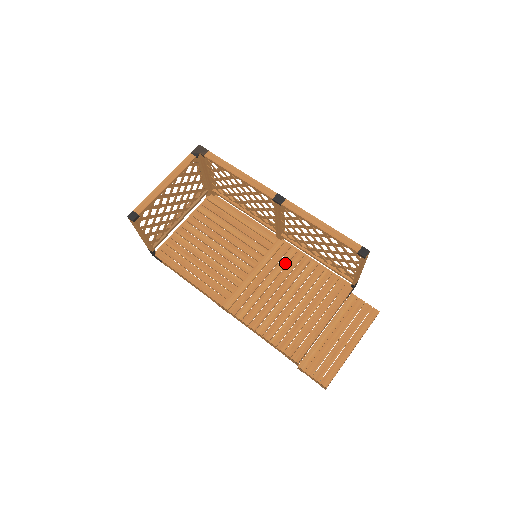
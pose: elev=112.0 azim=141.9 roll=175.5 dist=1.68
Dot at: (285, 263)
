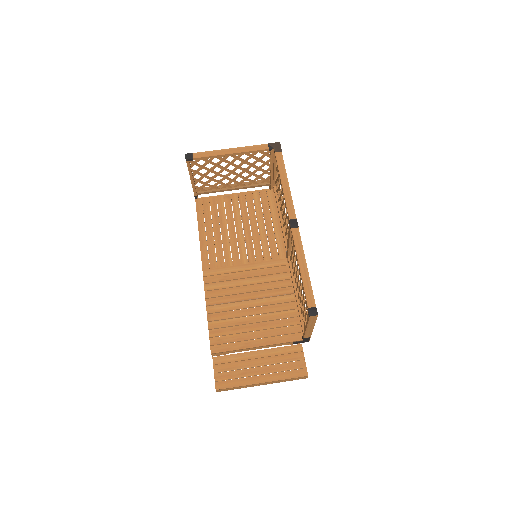
Dot at: (273, 279)
